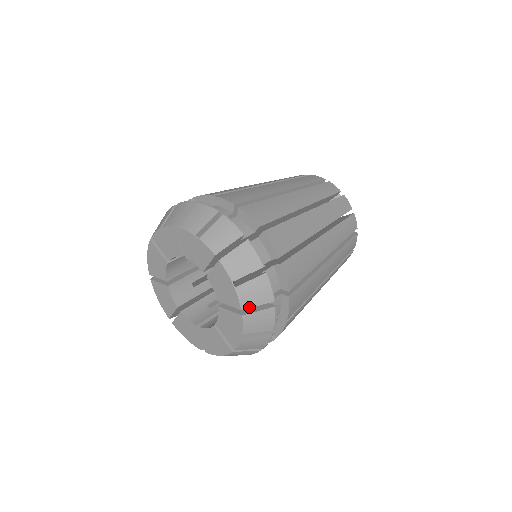
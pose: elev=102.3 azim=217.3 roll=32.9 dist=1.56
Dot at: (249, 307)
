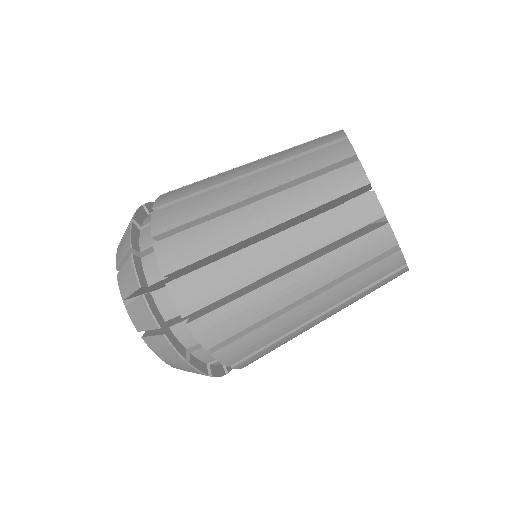
Dot at: (142, 330)
